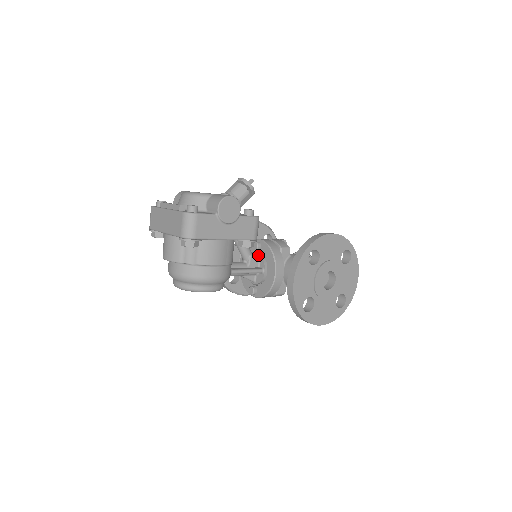
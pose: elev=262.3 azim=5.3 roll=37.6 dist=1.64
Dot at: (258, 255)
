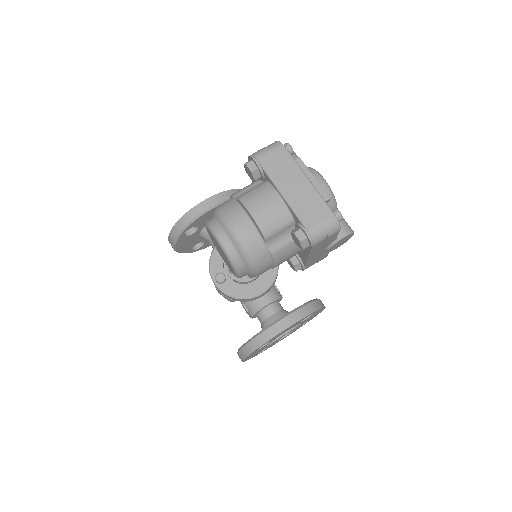
Dot at: occluded
